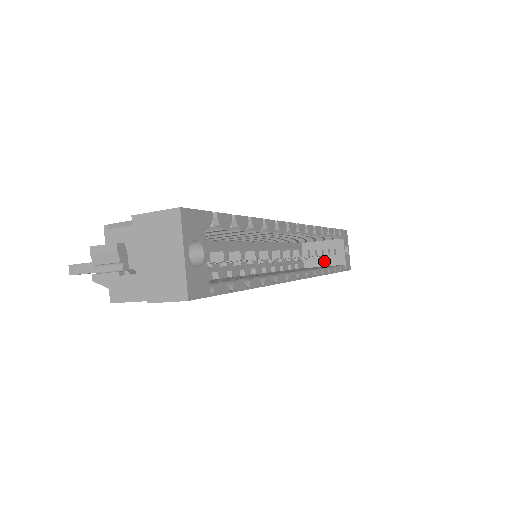
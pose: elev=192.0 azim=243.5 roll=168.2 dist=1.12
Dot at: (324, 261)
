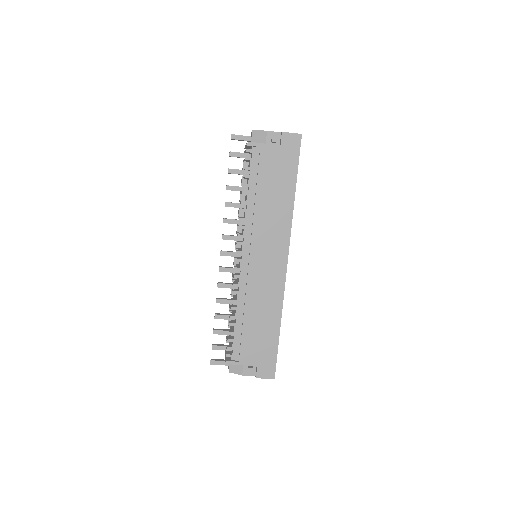
Dot at: occluded
